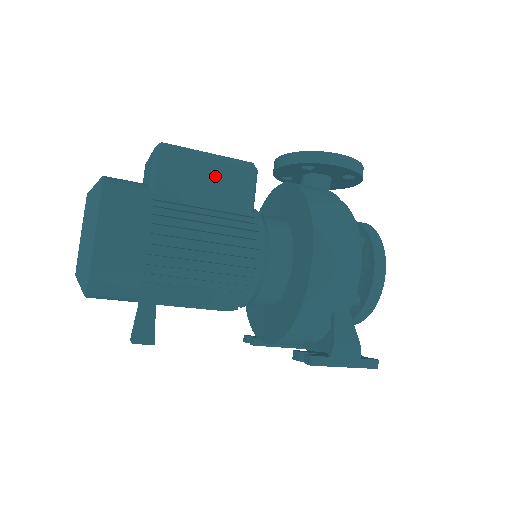
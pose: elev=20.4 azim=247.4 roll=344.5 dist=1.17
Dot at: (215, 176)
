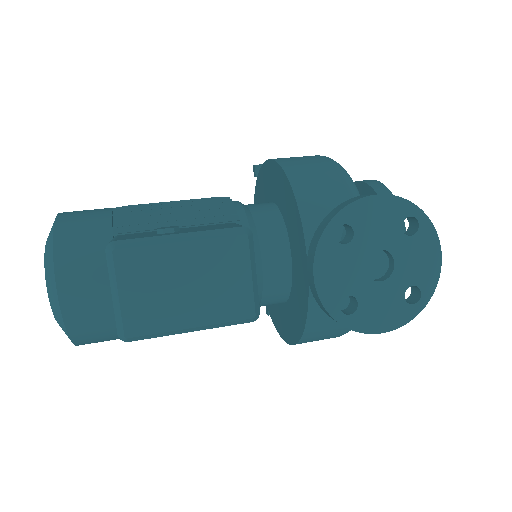
Dot at: occluded
